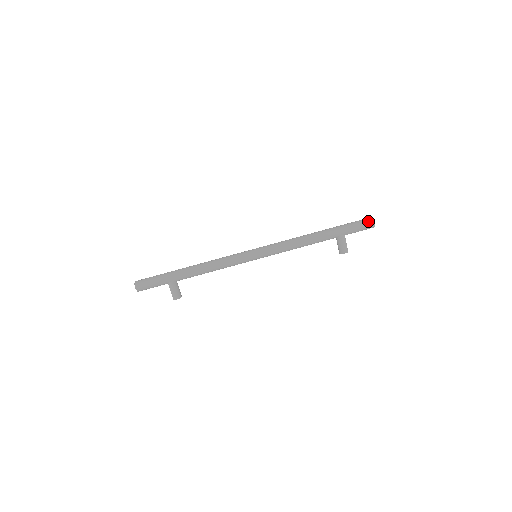
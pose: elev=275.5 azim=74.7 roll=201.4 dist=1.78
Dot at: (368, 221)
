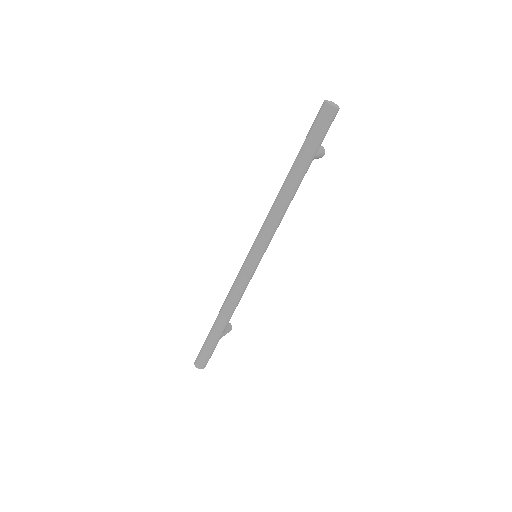
Dot at: (331, 116)
